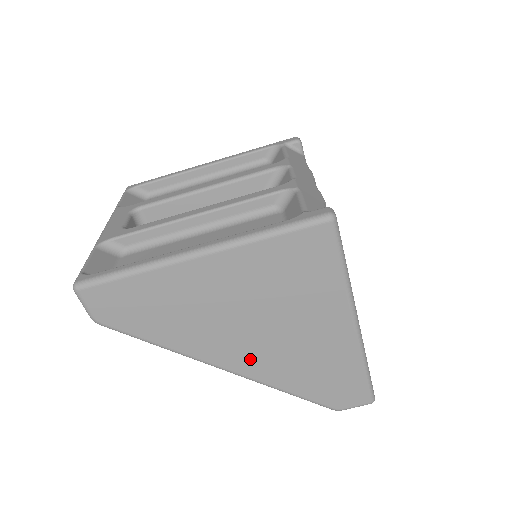
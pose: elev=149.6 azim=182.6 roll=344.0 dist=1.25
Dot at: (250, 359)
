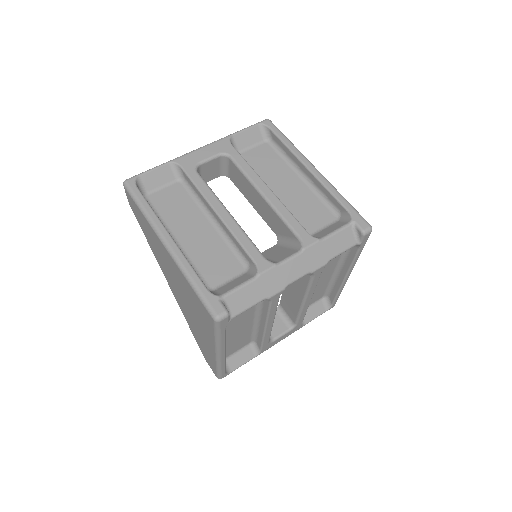
Dot at: (177, 297)
